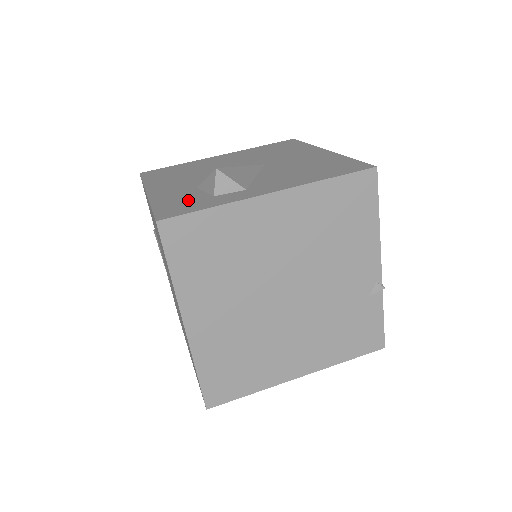
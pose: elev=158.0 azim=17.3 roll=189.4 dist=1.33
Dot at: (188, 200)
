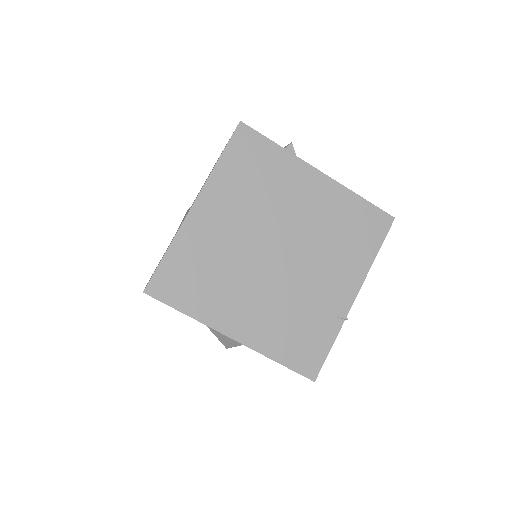
Dot at: occluded
